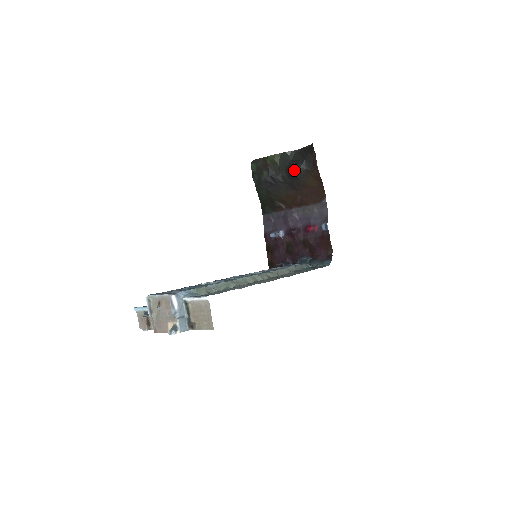
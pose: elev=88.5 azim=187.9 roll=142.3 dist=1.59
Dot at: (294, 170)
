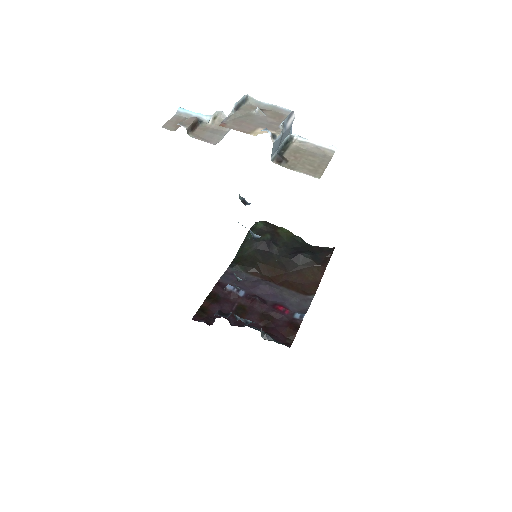
Dot at: (302, 252)
